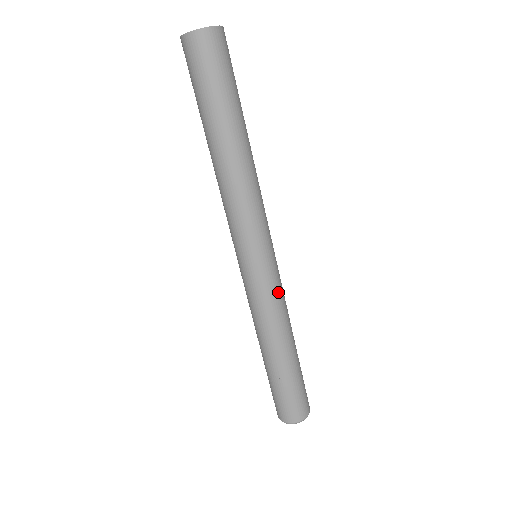
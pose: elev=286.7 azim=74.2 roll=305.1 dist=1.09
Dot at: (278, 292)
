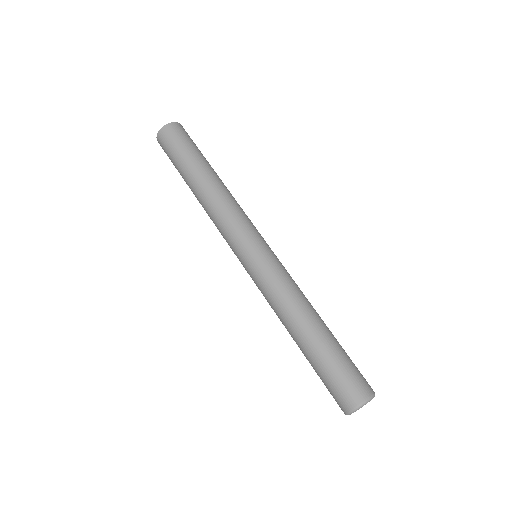
Dot at: (281, 273)
